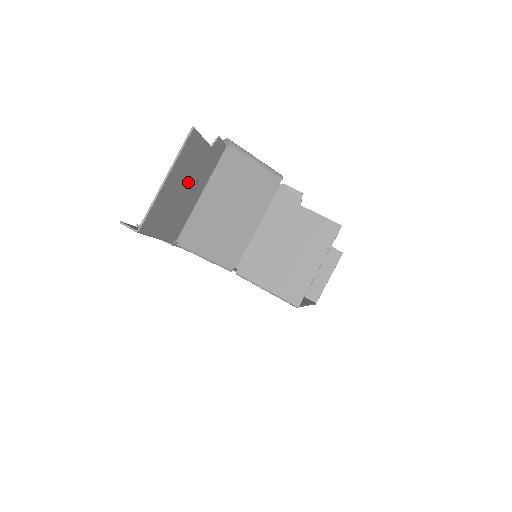
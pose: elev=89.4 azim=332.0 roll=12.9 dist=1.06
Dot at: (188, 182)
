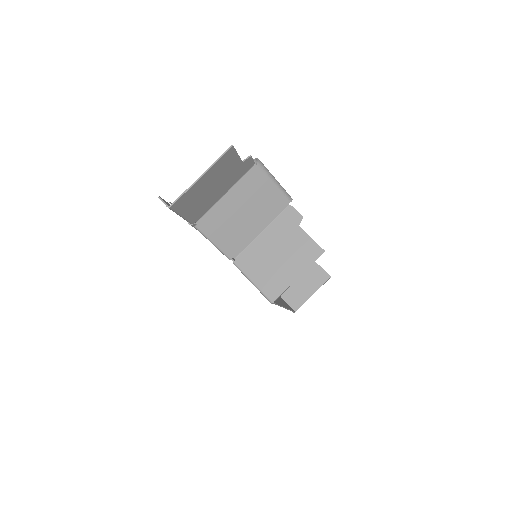
Dot at: (217, 183)
